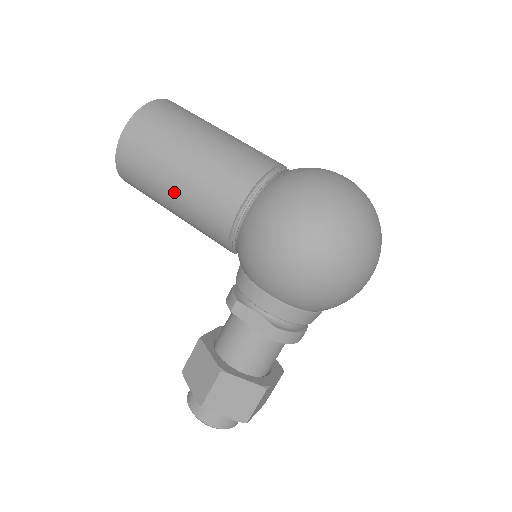
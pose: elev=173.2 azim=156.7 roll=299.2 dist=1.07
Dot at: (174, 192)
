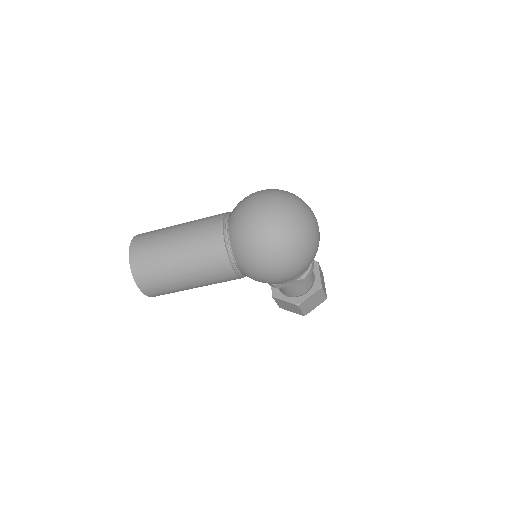
Dot at: (197, 287)
